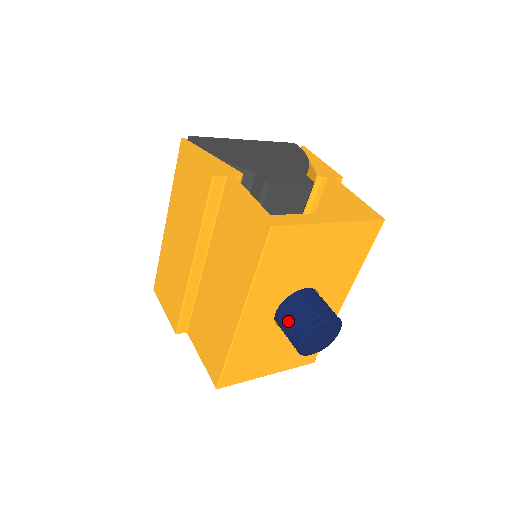
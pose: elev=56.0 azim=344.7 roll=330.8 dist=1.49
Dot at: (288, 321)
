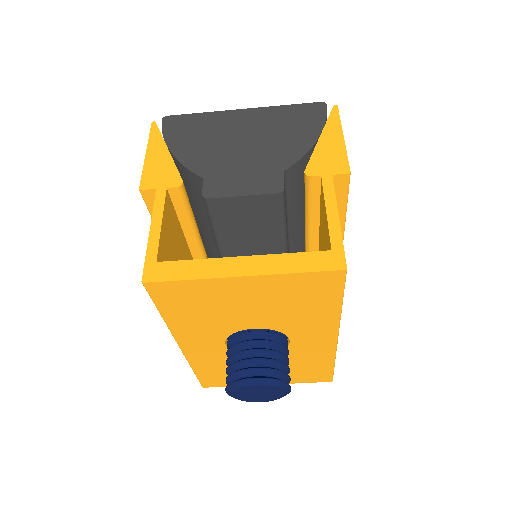
Dot at: (227, 362)
